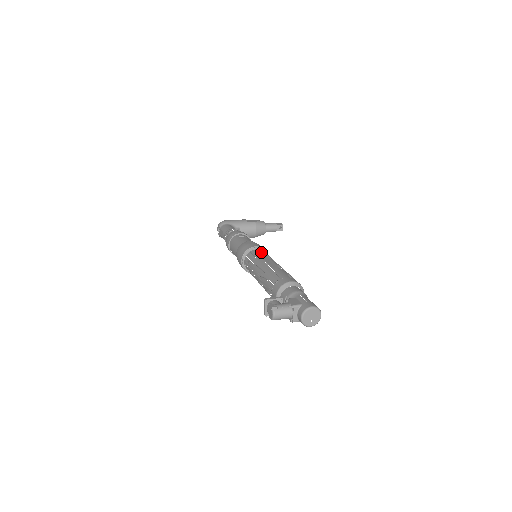
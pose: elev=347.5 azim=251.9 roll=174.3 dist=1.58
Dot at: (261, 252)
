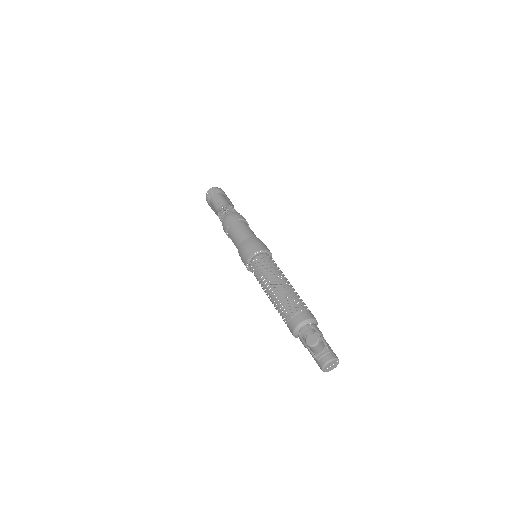
Dot at: occluded
